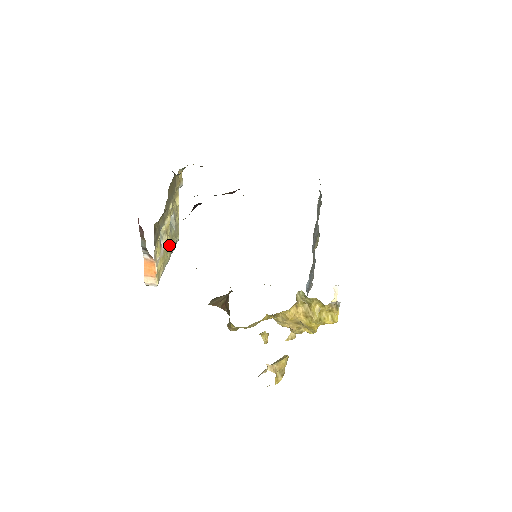
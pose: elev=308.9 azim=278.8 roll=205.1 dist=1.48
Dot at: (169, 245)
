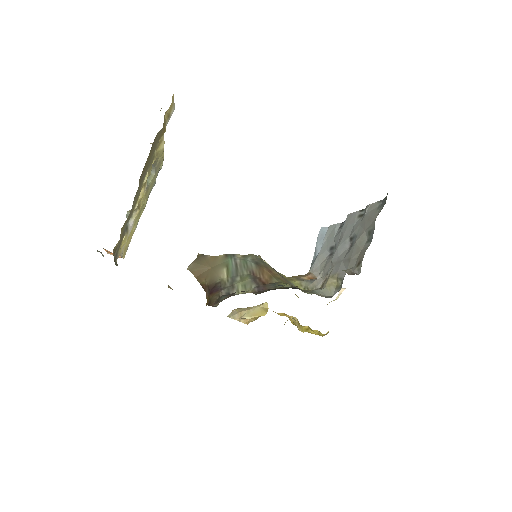
Dot at: (144, 201)
